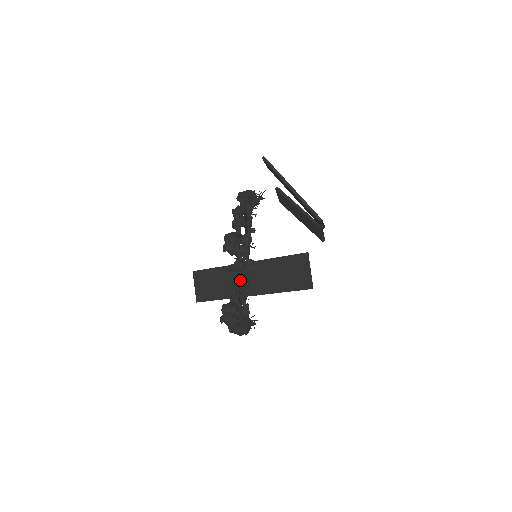
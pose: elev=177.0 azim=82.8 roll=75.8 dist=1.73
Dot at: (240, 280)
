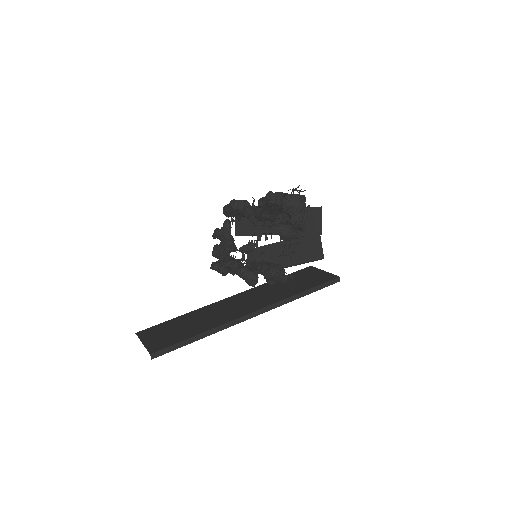
Dot at: occluded
